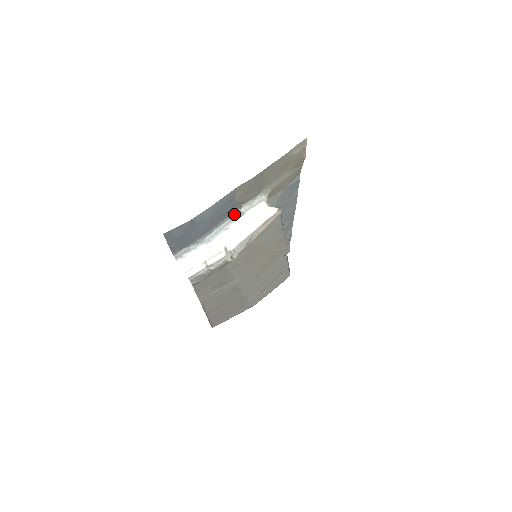
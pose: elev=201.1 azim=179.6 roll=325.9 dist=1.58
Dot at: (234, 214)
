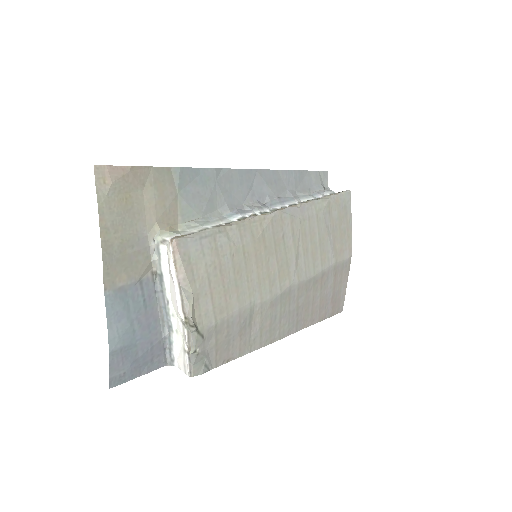
Dot at: (157, 284)
